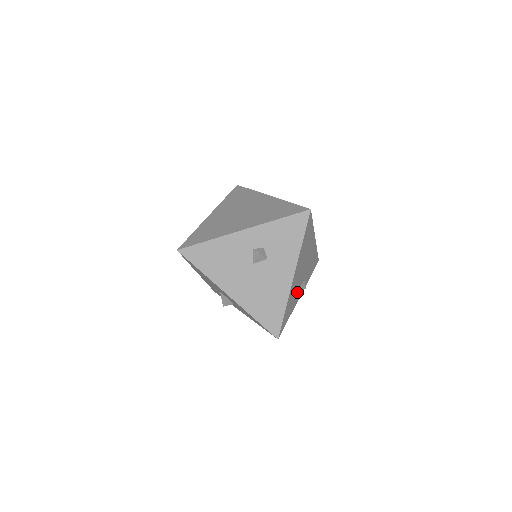
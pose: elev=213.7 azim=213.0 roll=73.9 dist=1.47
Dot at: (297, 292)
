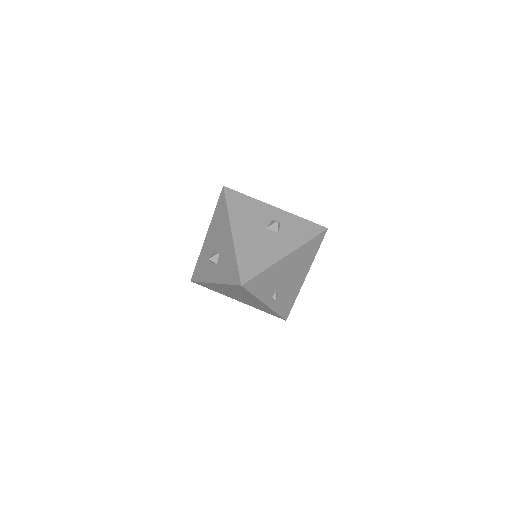
Dot at: (272, 288)
